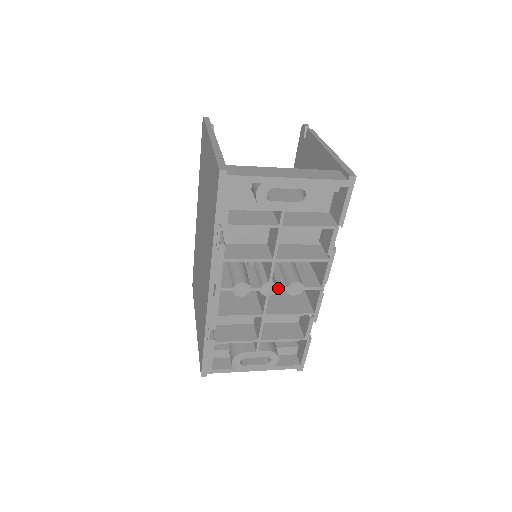
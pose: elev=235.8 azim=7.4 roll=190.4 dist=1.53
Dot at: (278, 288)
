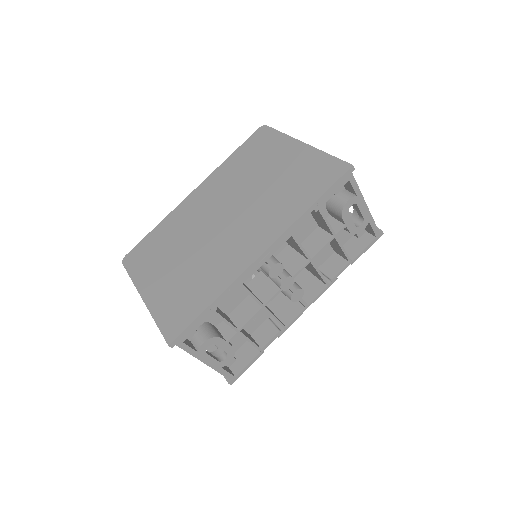
Dot at: (291, 287)
